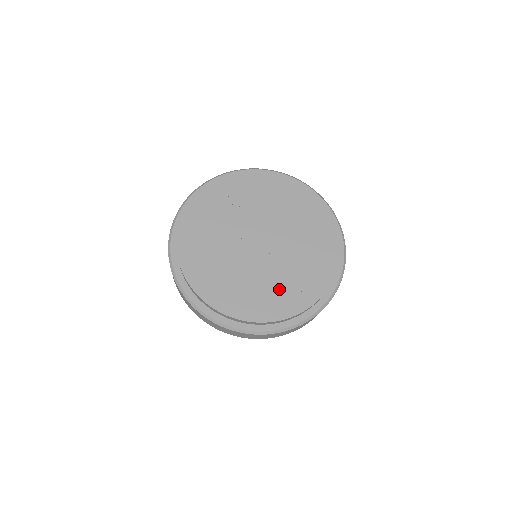
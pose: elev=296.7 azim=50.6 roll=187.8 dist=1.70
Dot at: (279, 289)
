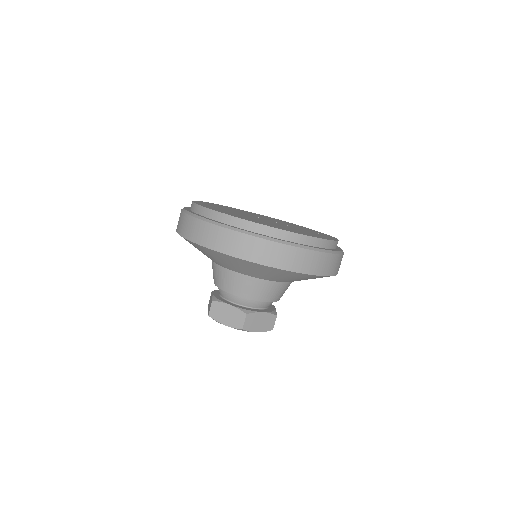
Dot at: occluded
